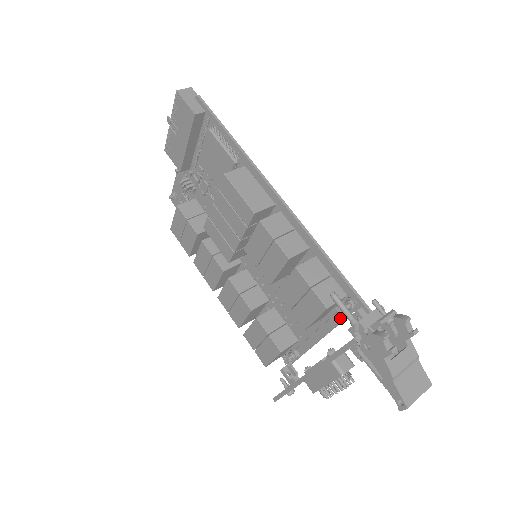
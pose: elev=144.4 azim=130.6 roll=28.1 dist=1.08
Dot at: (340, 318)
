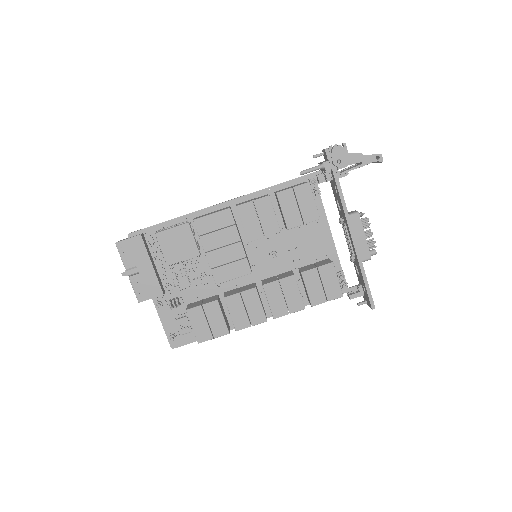
Dot at: (320, 204)
